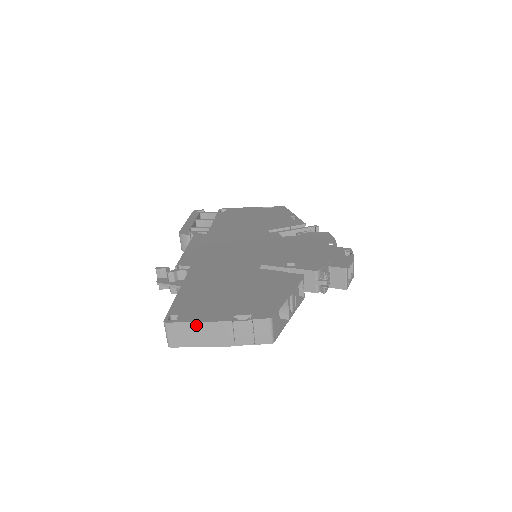
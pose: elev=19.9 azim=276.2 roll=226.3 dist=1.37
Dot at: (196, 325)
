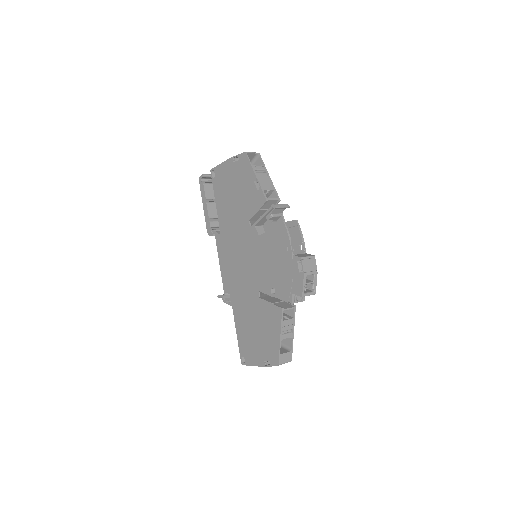
Dot at: (254, 365)
